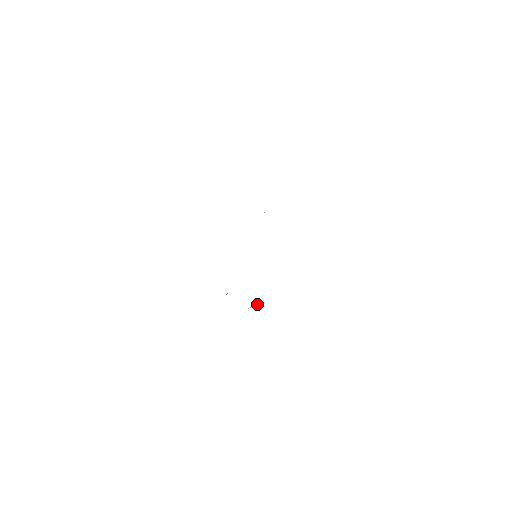
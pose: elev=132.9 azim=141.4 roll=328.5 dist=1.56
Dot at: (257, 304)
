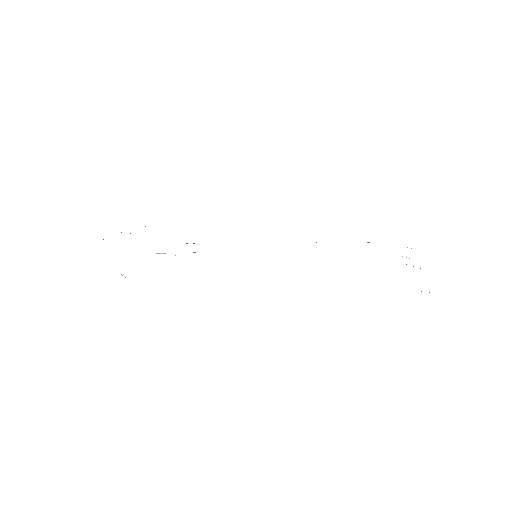
Dot at: occluded
